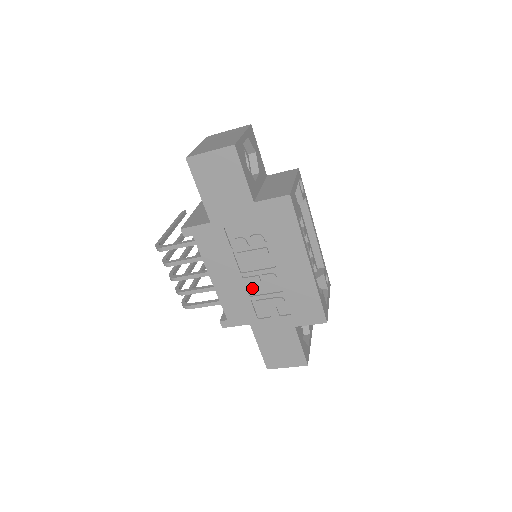
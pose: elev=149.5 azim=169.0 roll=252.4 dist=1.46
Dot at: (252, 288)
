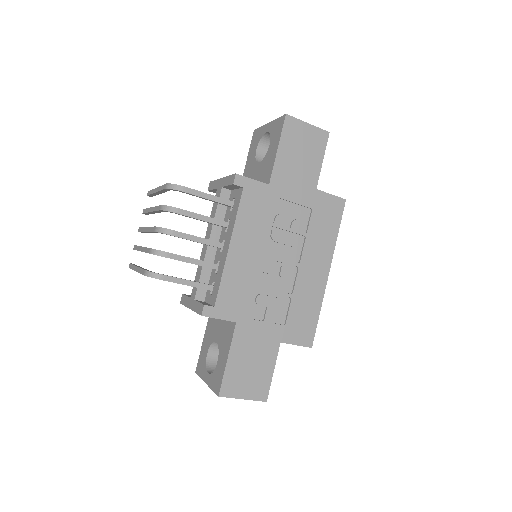
Dot at: (263, 277)
